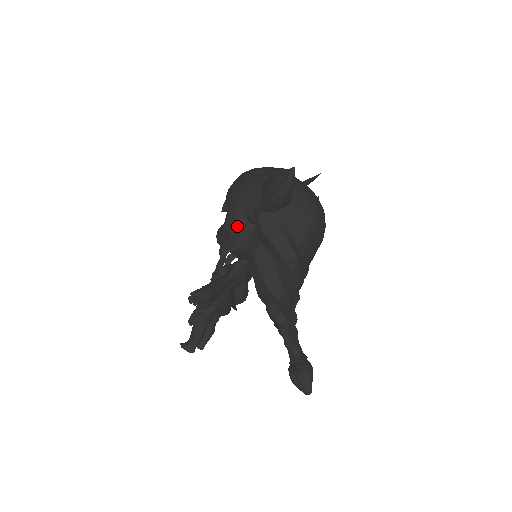
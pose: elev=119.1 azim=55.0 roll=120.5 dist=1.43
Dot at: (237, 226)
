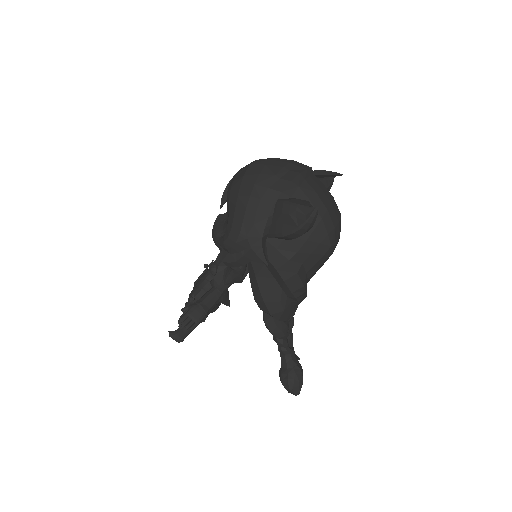
Dot at: (239, 248)
